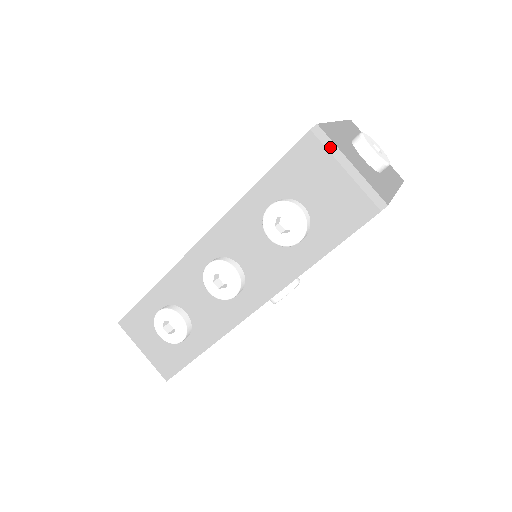
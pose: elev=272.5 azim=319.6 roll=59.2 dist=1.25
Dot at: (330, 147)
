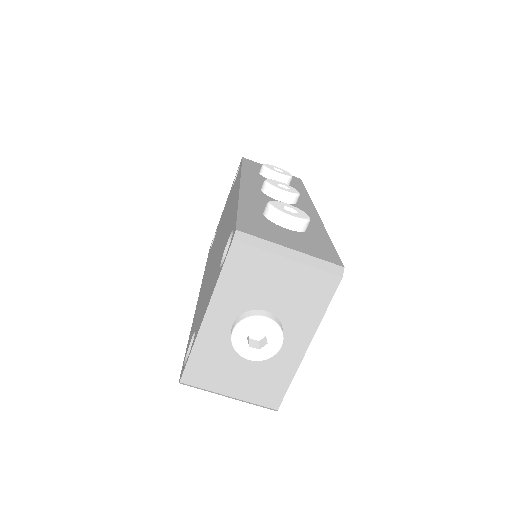
Dot at: occluded
